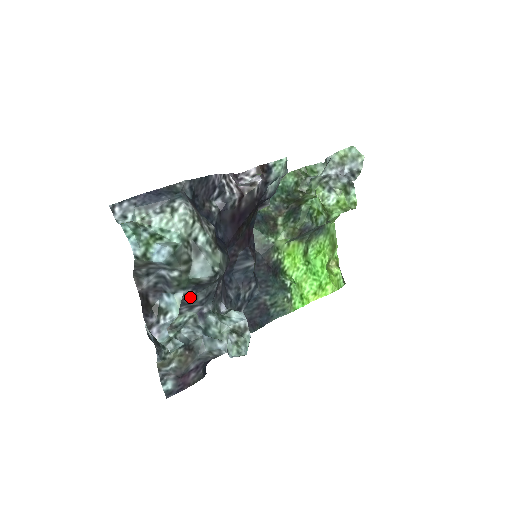
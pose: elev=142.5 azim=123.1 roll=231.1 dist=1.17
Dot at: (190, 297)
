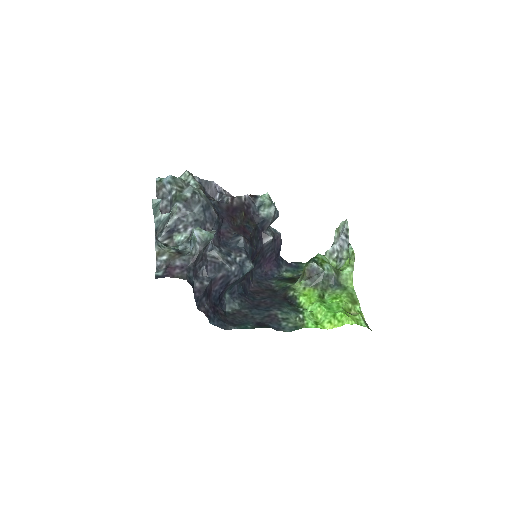
Dot at: (184, 216)
